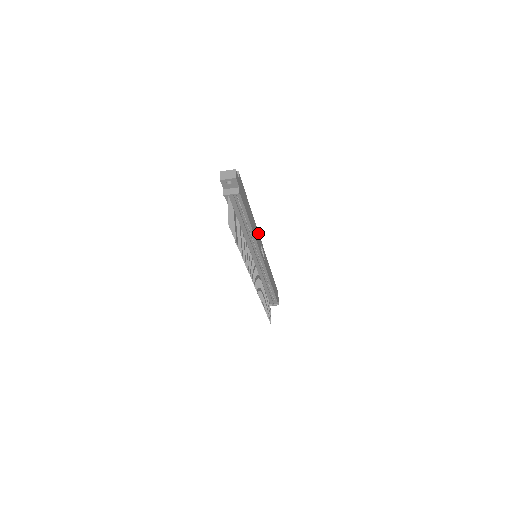
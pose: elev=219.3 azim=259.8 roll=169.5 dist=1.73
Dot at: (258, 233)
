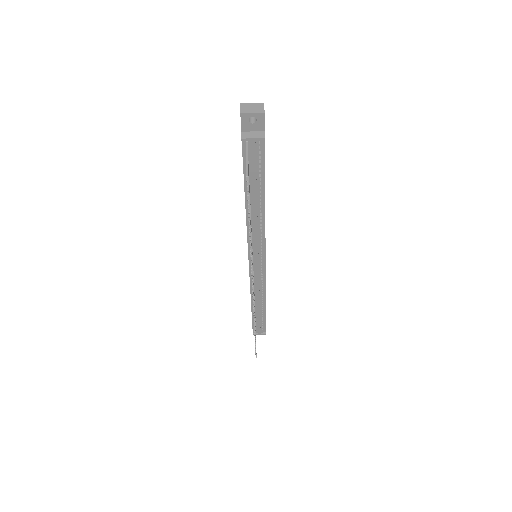
Dot at: occluded
